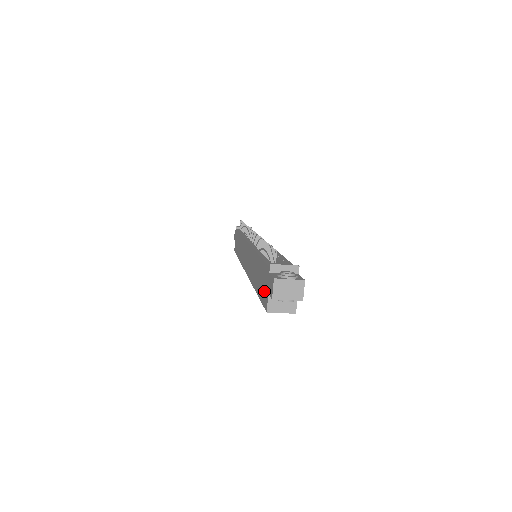
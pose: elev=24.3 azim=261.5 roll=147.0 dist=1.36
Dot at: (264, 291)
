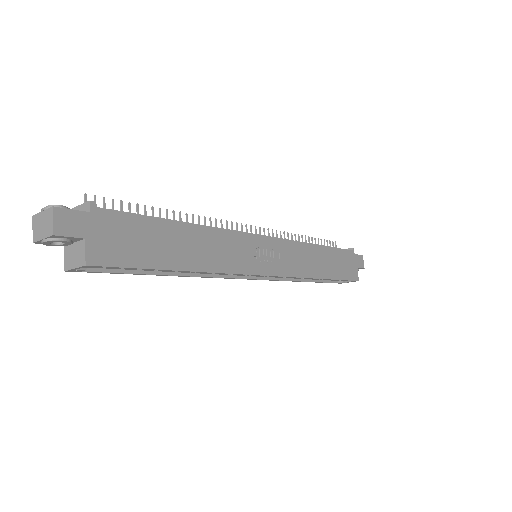
Dot at: occluded
